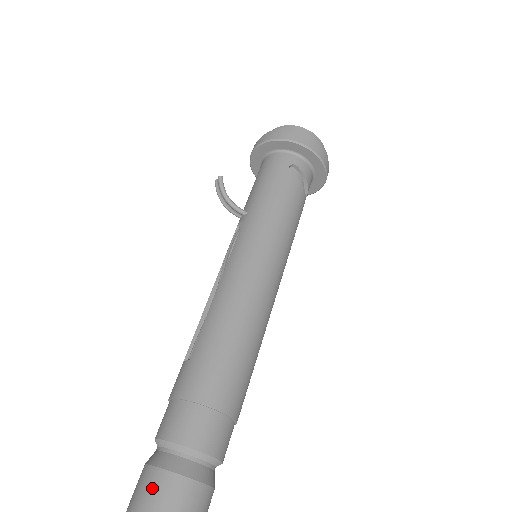
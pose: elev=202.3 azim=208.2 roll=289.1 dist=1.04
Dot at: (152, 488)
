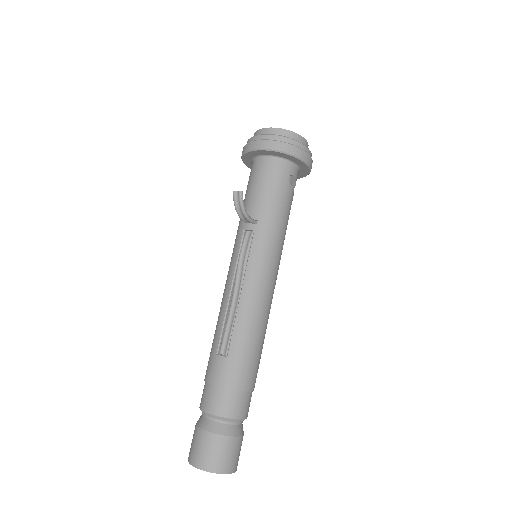
Dot at: (218, 448)
